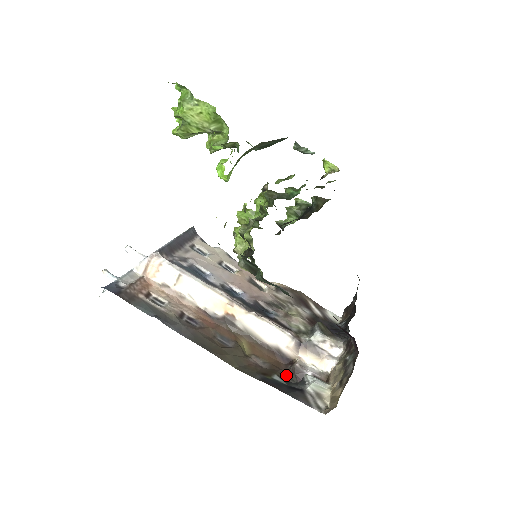
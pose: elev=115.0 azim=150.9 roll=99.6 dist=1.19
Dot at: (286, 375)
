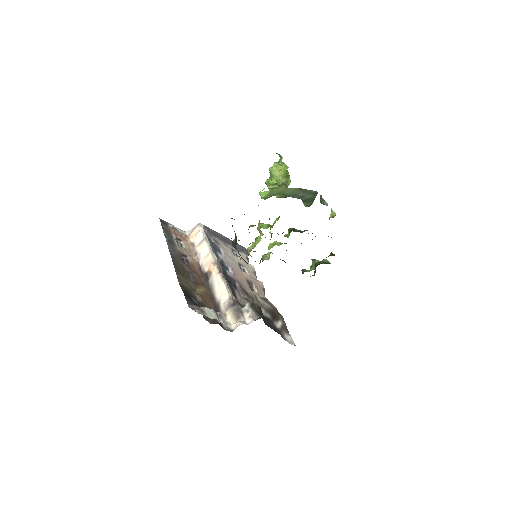
Dot at: occluded
